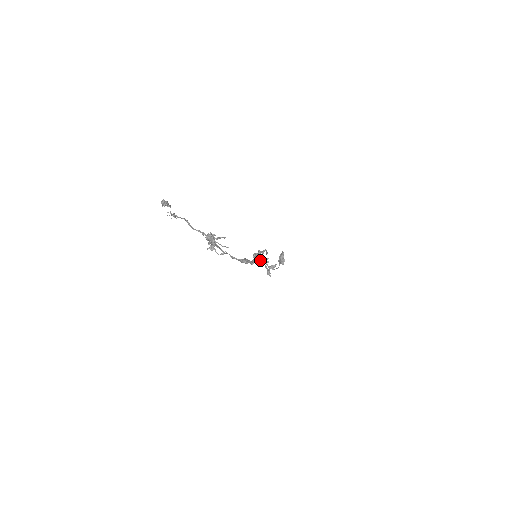
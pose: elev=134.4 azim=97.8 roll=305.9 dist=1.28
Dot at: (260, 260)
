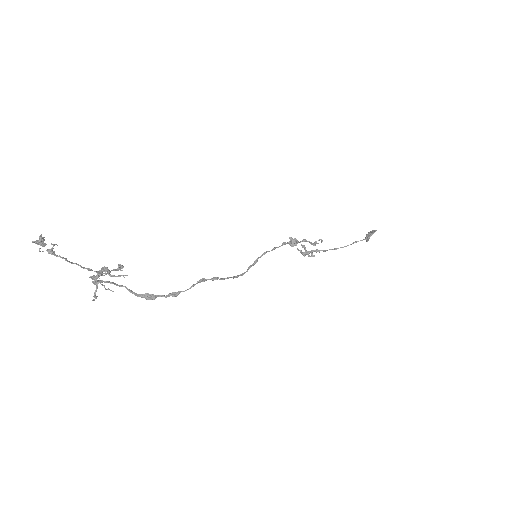
Dot at: (292, 245)
